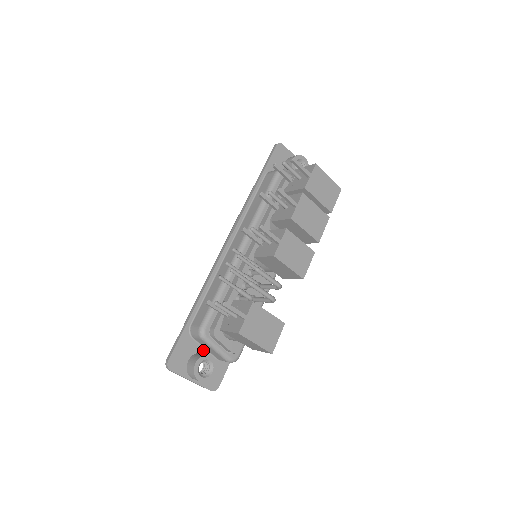
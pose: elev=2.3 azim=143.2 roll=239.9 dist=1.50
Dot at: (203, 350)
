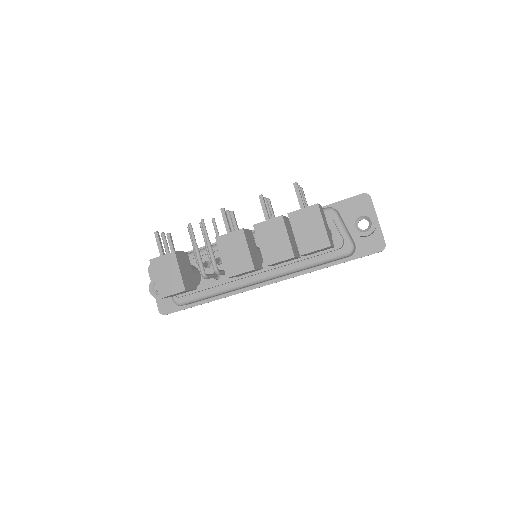
Dot at: occluded
